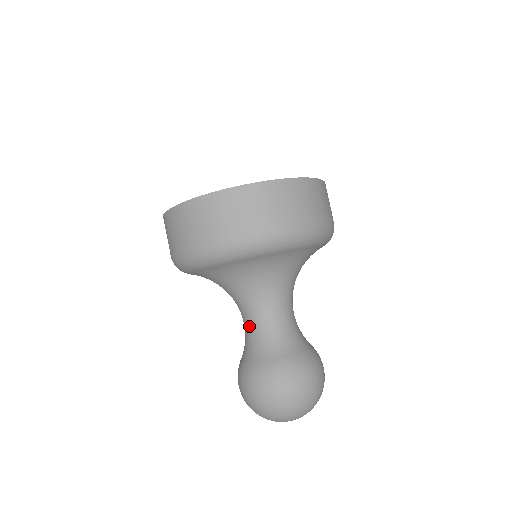
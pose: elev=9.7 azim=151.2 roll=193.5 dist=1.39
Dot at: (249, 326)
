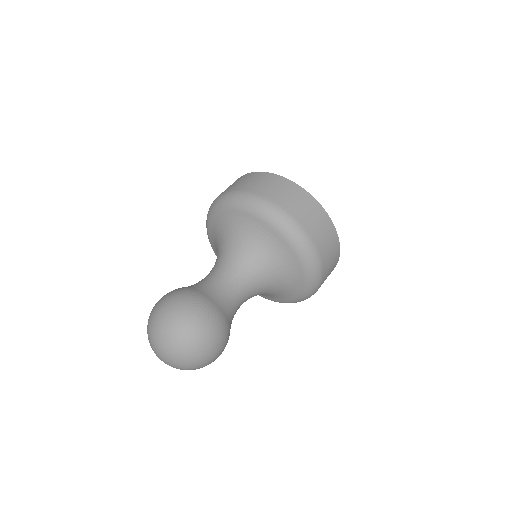
Dot at: (206, 276)
